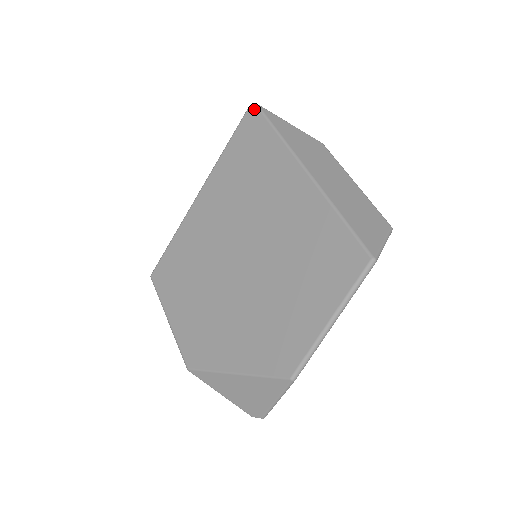
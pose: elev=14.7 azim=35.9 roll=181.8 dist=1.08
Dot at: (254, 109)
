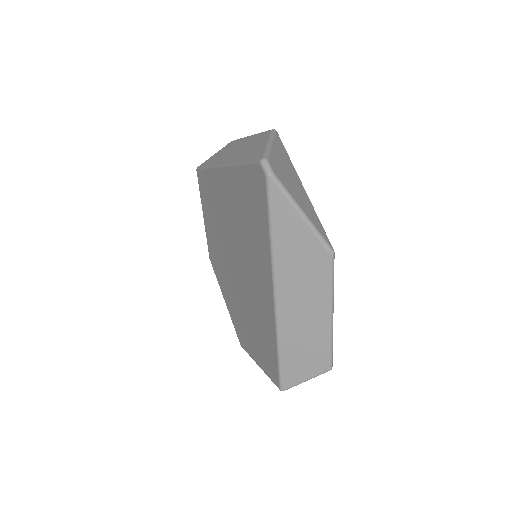
Dot at: (263, 175)
